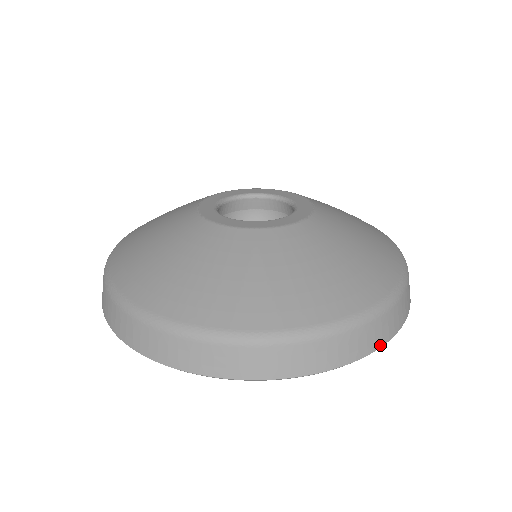
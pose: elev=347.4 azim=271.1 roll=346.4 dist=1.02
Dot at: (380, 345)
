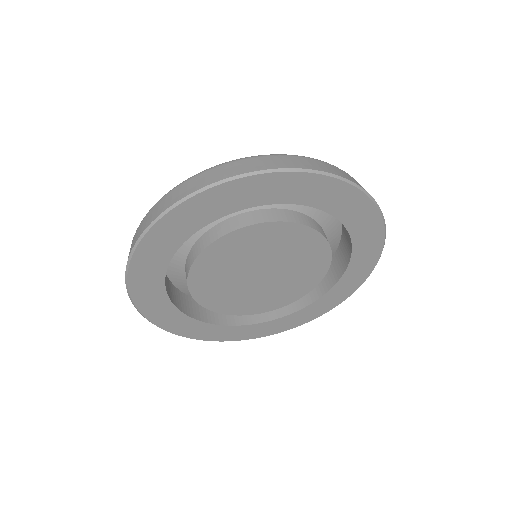
Dot at: (384, 235)
